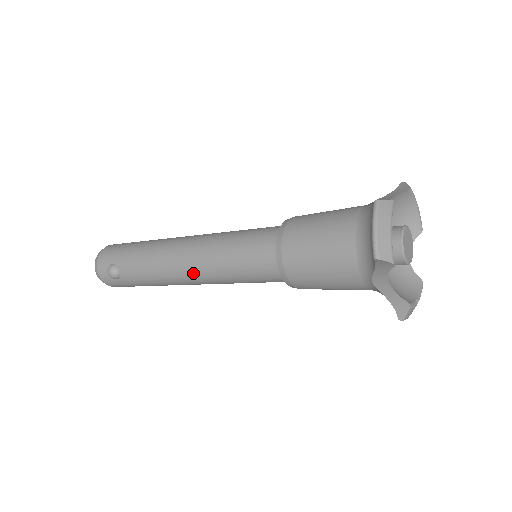
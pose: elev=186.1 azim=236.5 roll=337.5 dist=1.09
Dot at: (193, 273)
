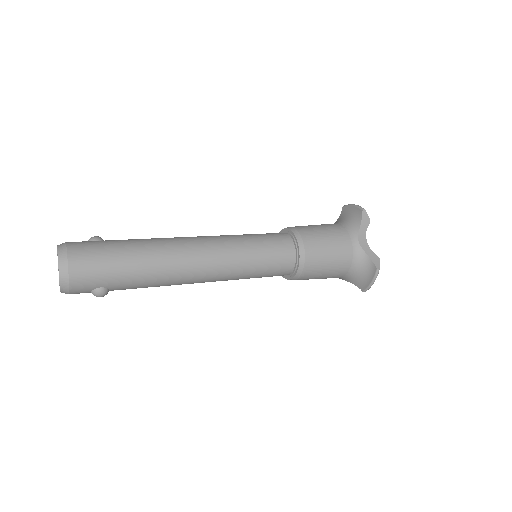
Dot at: occluded
